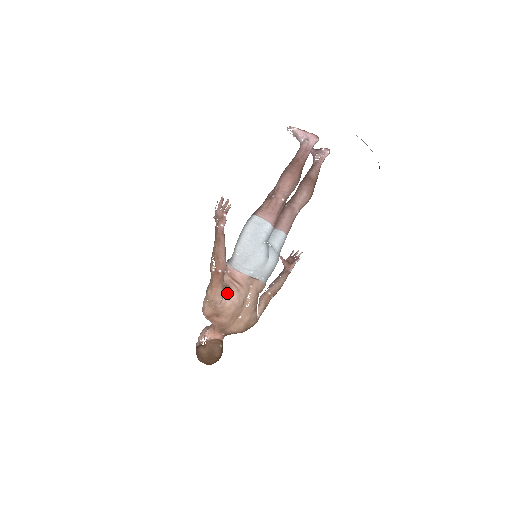
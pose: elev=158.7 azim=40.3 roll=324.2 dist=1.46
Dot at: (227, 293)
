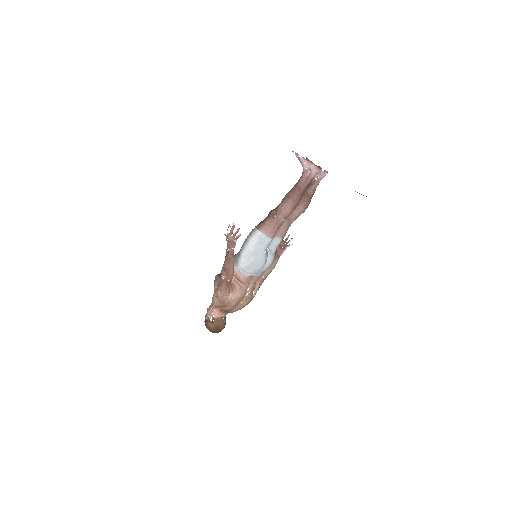
Dot at: (232, 291)
